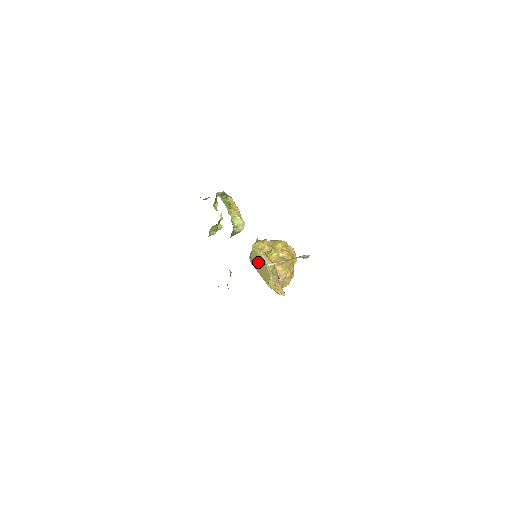
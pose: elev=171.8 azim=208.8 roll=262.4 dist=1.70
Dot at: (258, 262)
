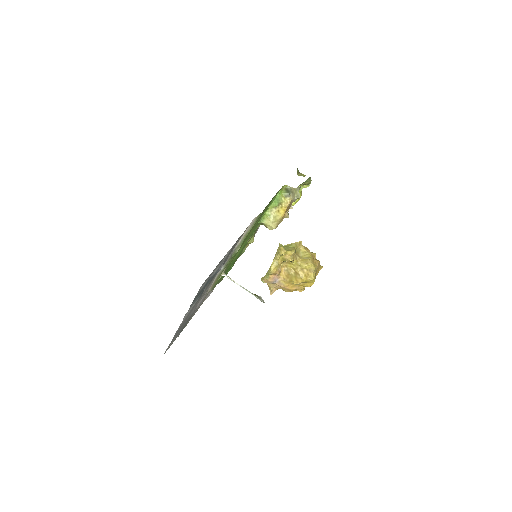
Dot at: occluded
